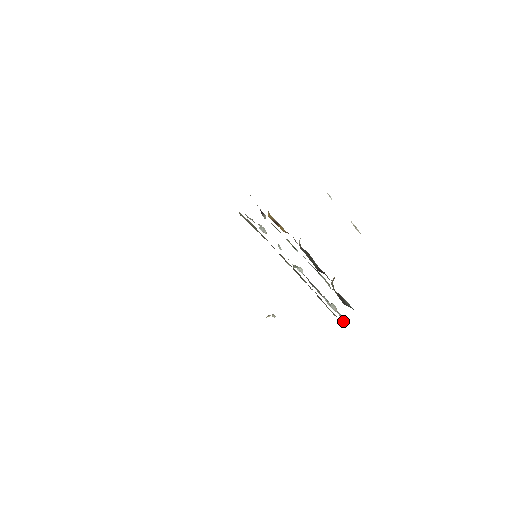
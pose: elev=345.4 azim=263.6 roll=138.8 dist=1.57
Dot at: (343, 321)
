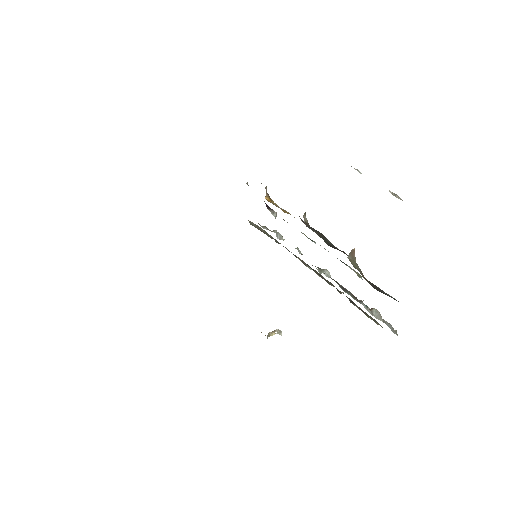
Dot at: (394, 333)
